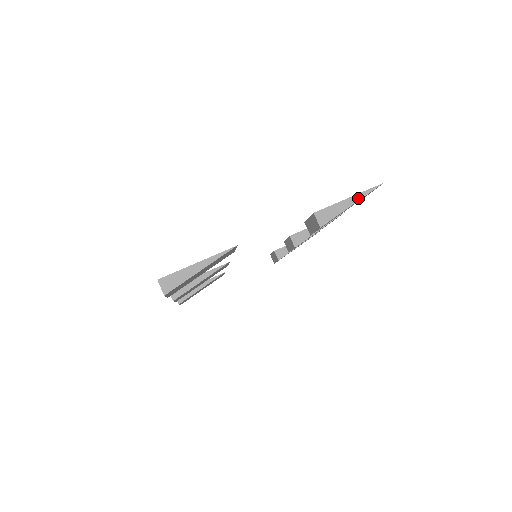
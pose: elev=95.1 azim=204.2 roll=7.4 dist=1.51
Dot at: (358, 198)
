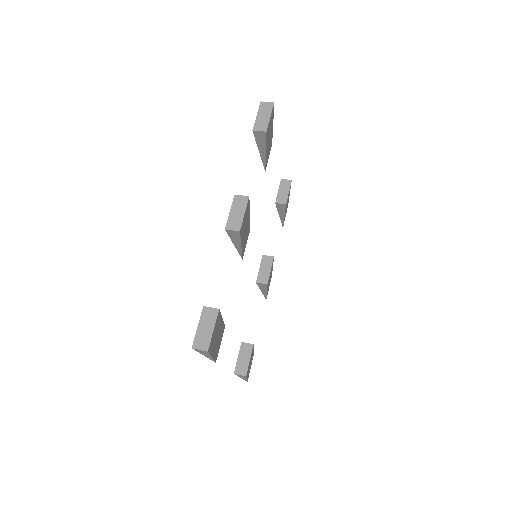
Dot at: occluded
